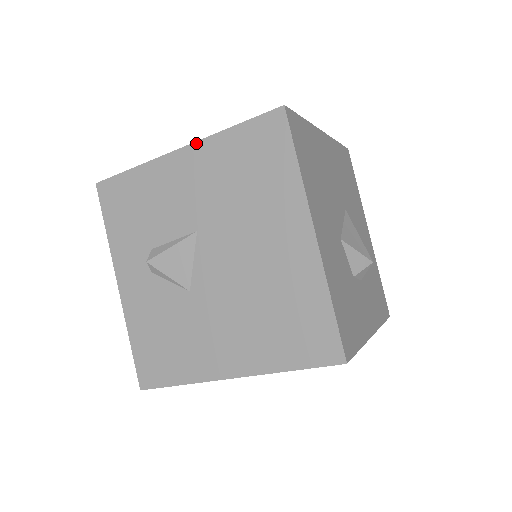
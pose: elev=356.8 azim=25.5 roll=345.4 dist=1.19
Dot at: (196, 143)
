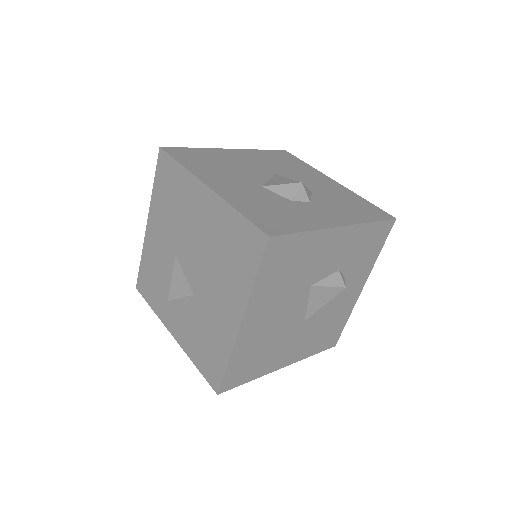
Dot at: (149, 212)
